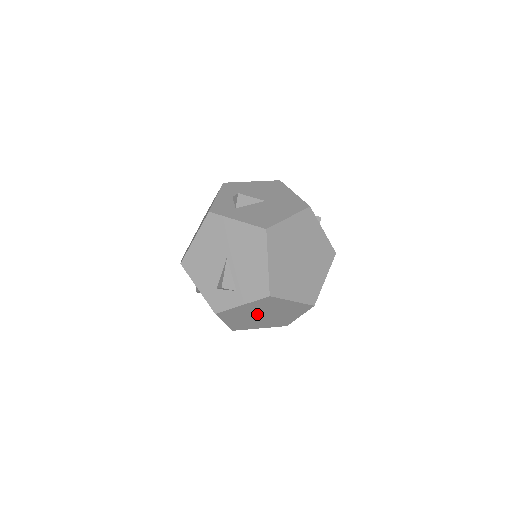
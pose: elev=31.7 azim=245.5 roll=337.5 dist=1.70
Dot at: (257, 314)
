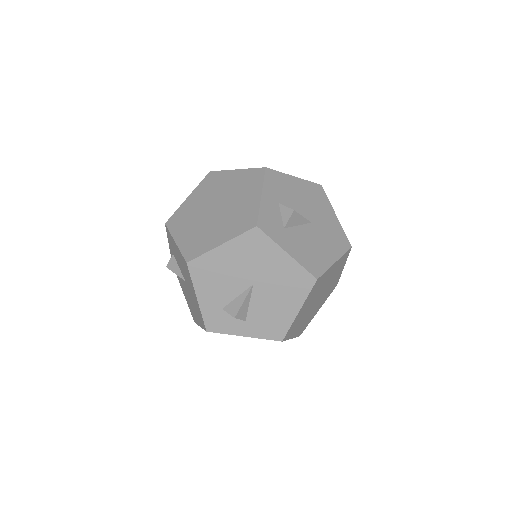
Dot at: occluded
